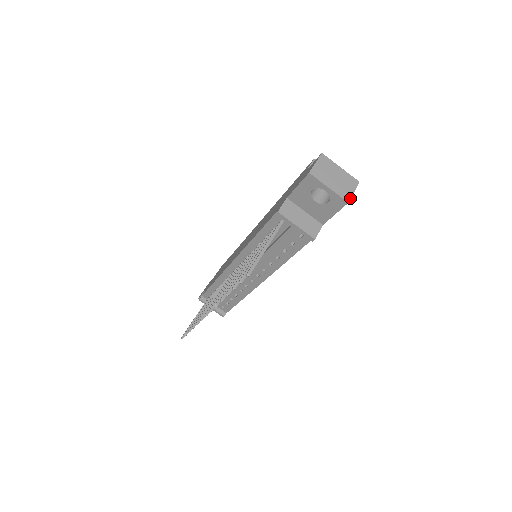
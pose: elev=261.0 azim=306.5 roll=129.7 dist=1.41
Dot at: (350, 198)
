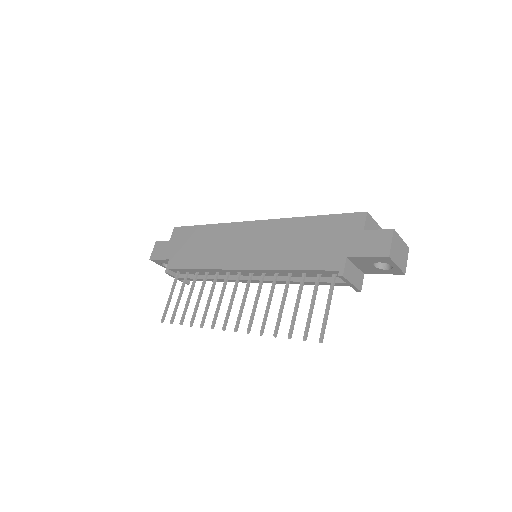
Dot at: occluded
